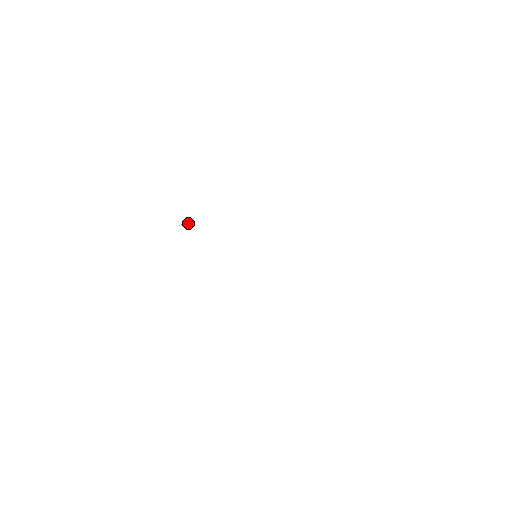
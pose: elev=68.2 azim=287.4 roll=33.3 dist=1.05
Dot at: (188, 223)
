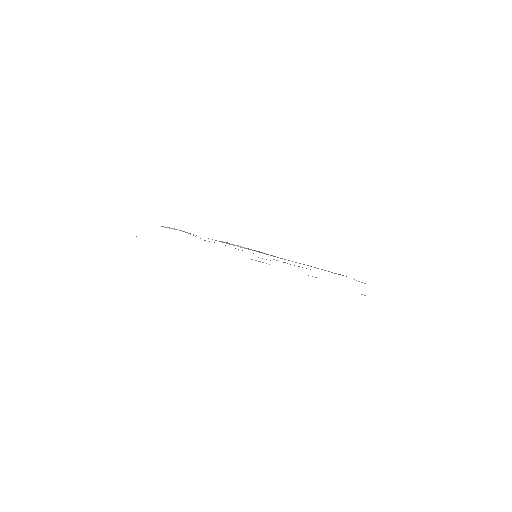
Dot at: (227, 243)
